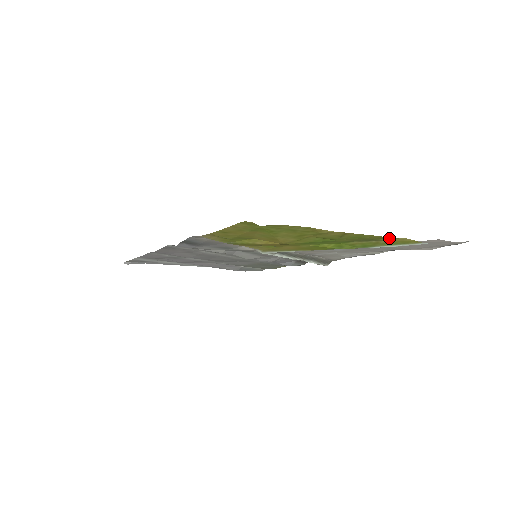
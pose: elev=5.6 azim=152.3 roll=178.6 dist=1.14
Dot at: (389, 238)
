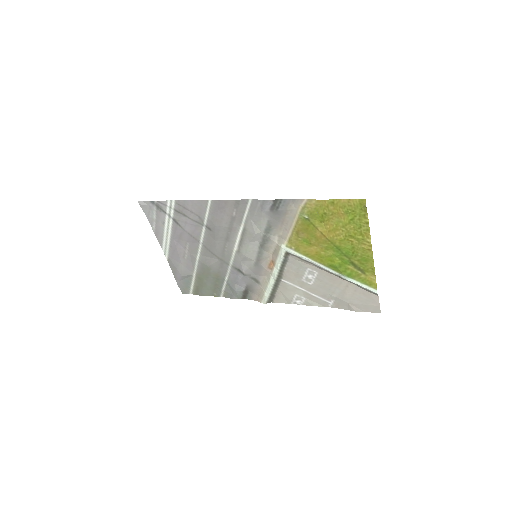
Dot at: (370, 274)
